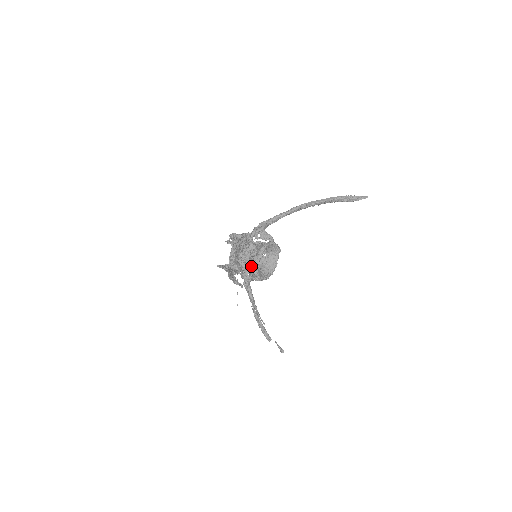
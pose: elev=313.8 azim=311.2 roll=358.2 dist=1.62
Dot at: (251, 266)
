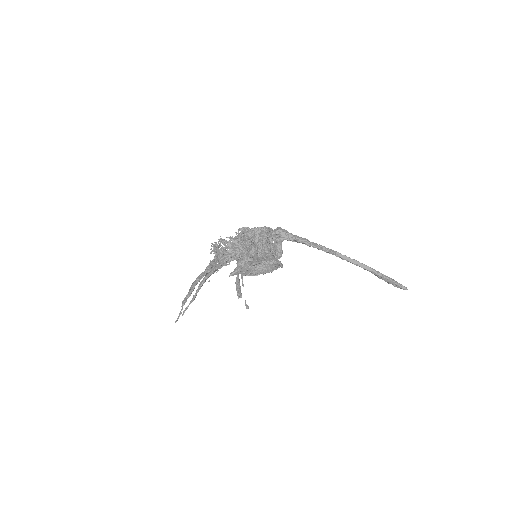
Dot at: (243, 263)
